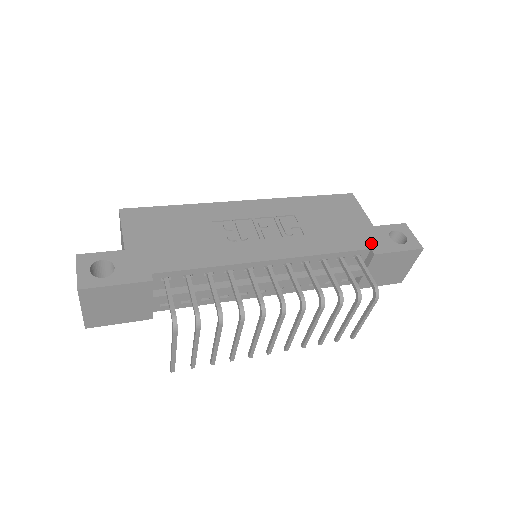
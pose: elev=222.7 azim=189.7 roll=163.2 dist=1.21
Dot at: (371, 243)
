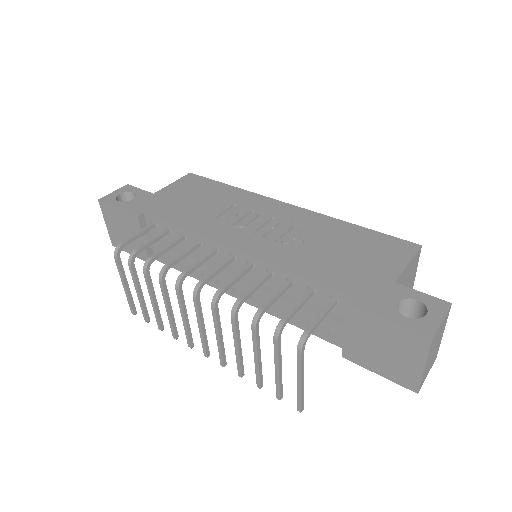
Dot at: (361, 292)
